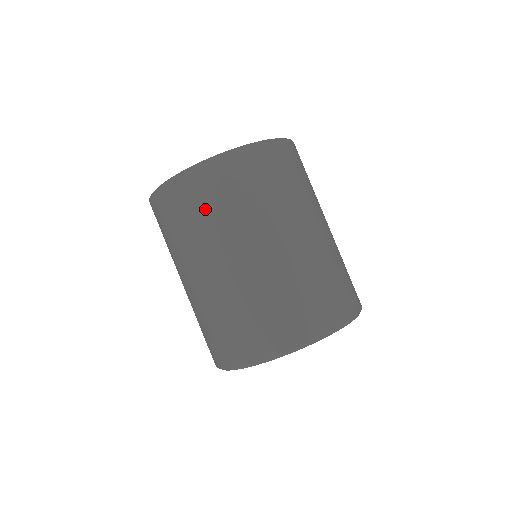
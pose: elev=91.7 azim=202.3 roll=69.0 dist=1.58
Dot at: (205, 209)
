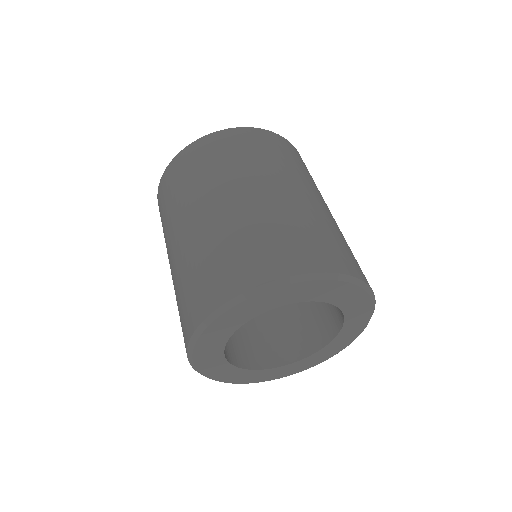
Dot at: (237, 154)
